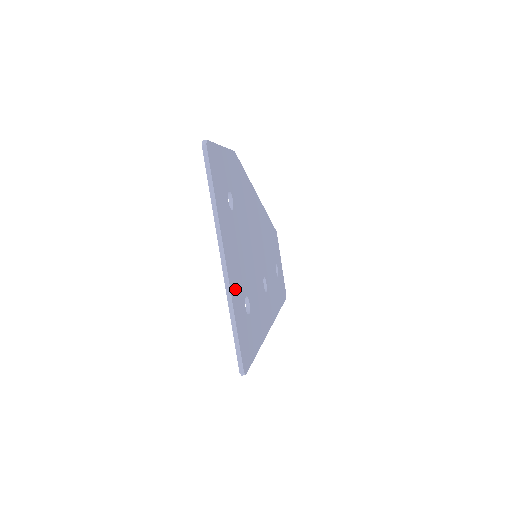
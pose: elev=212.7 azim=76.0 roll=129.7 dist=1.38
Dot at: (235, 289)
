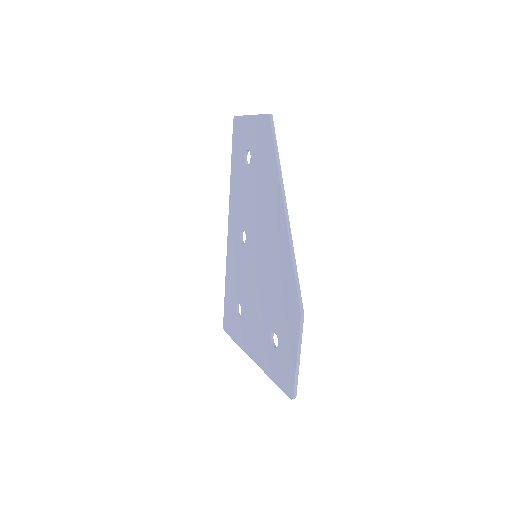
Dot at: occluded
